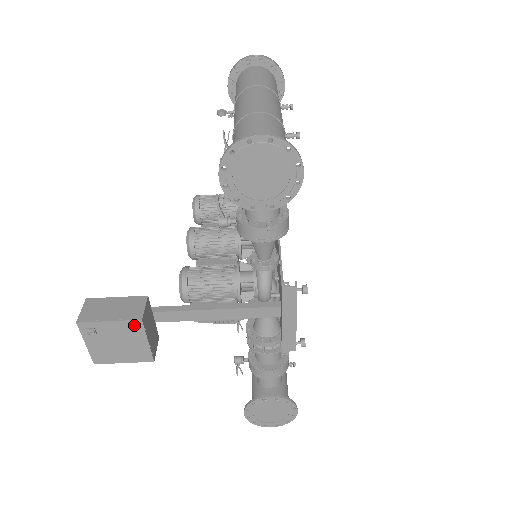
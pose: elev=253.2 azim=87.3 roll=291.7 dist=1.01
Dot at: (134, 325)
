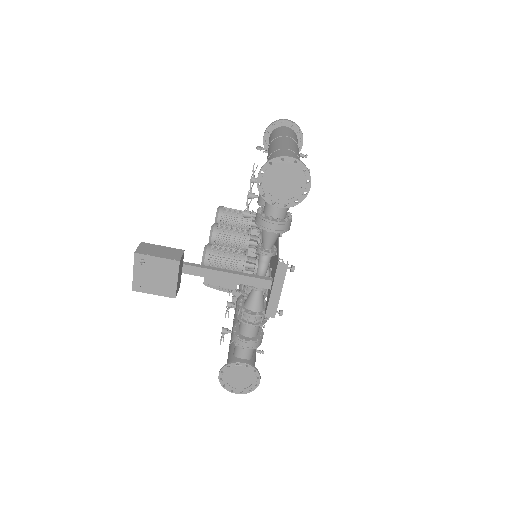
Dot at: (173, 264)
